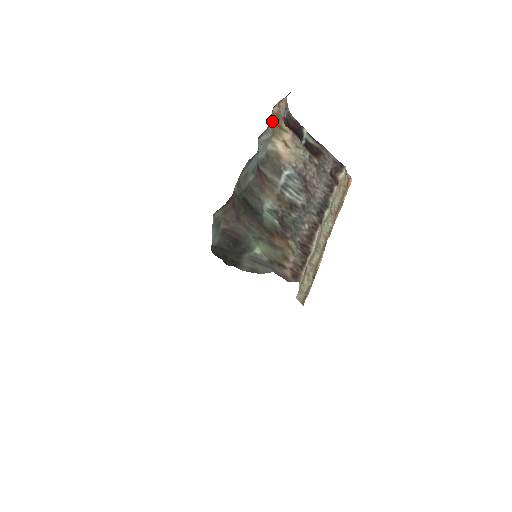
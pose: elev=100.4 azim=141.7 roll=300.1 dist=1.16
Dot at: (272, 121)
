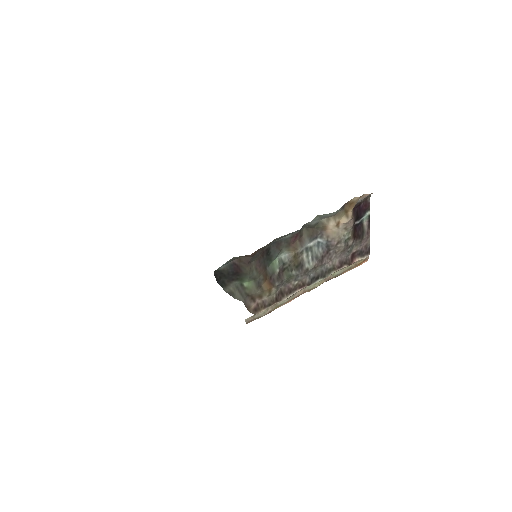
Dot at: (343, 207)
